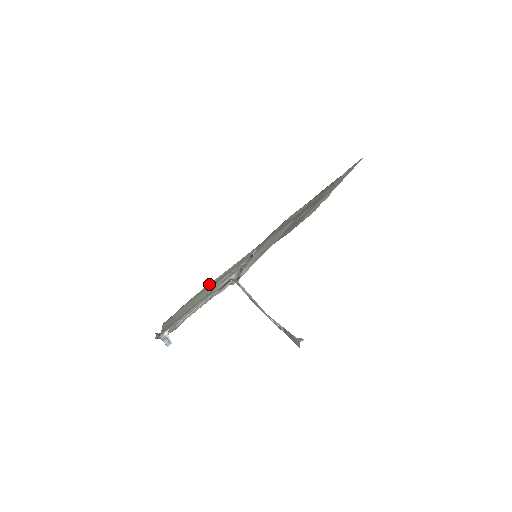
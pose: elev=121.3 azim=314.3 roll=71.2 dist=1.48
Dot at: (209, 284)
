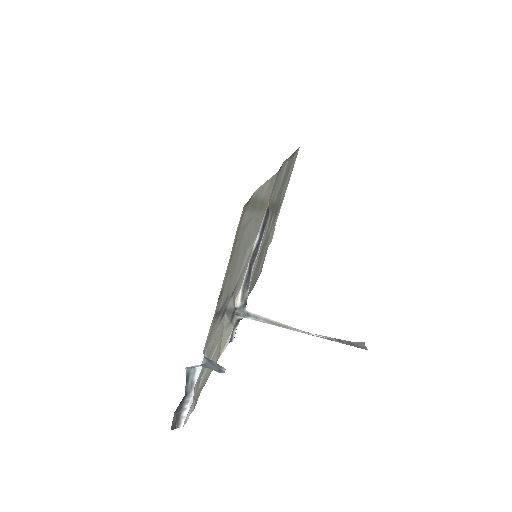
Dot at: (259, 191)
